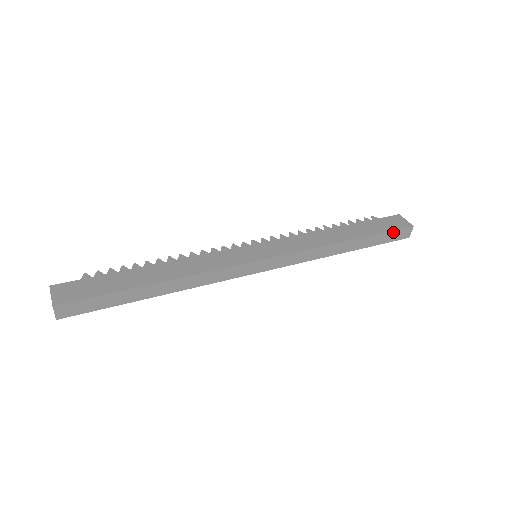
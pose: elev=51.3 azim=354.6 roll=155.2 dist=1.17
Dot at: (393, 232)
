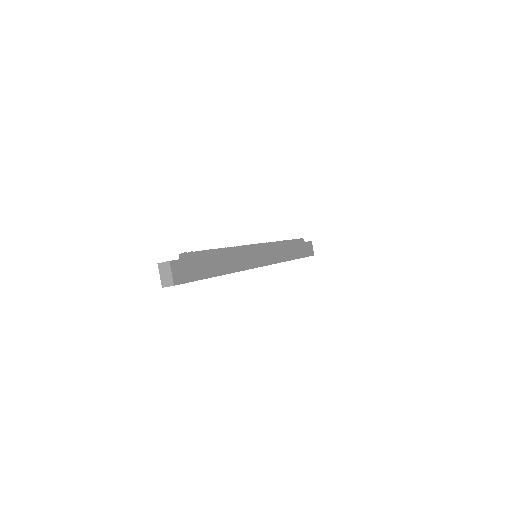
Dot at: occluded
